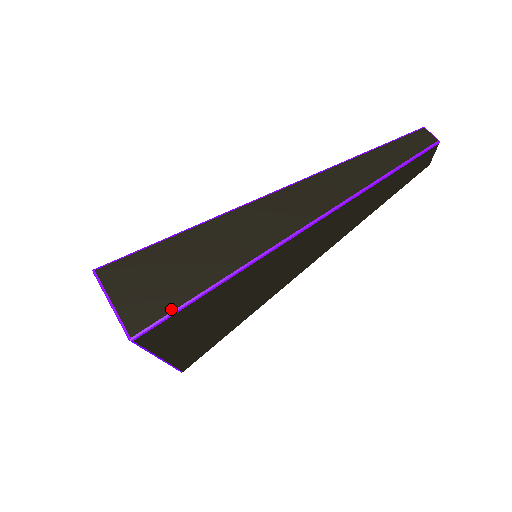
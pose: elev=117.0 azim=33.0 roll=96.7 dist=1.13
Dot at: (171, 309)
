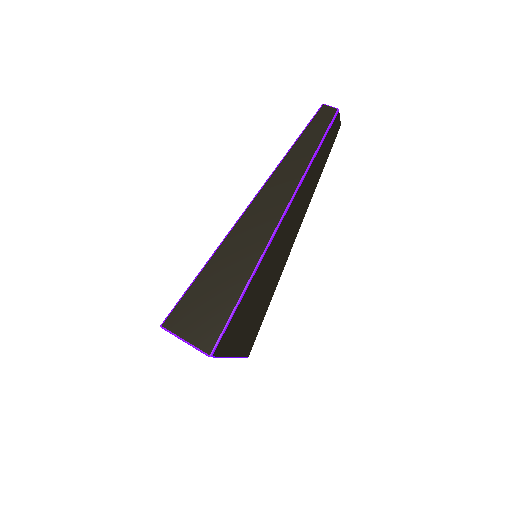
Dot at: (224, 324)
